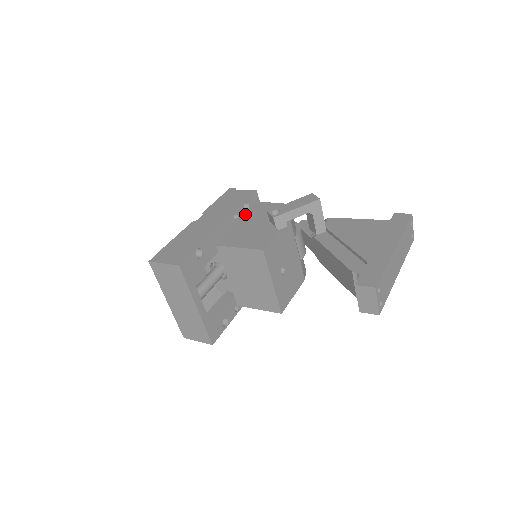
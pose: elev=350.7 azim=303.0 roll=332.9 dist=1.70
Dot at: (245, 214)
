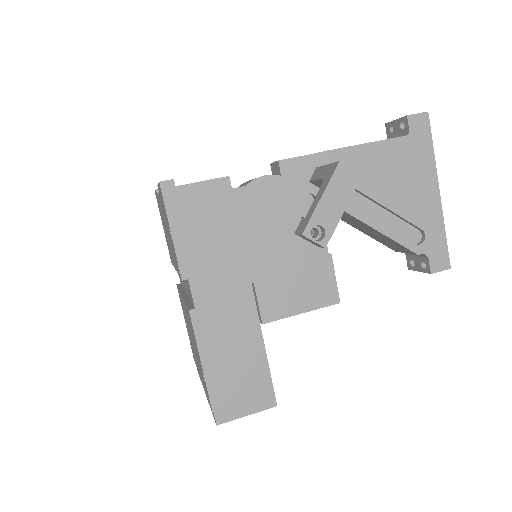
Dot at: occluded
